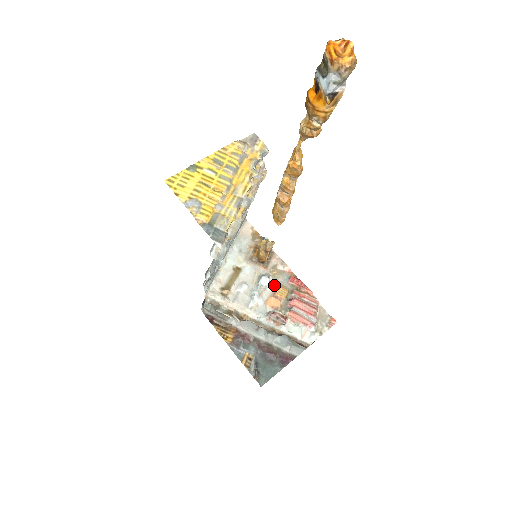
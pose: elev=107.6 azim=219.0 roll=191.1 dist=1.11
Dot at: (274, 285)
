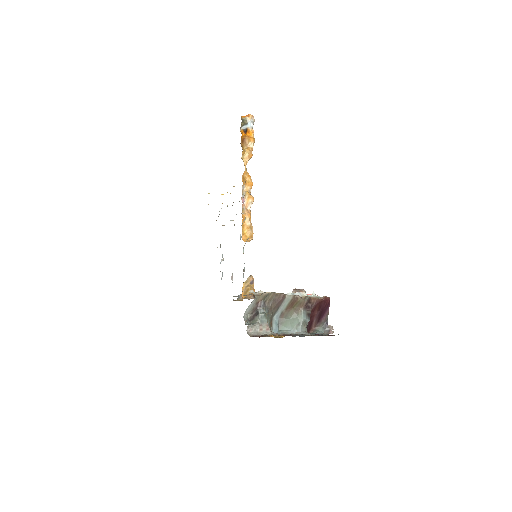
Dot at: occluded
